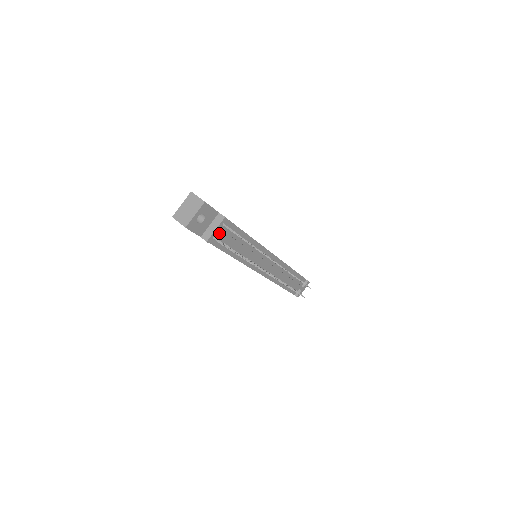
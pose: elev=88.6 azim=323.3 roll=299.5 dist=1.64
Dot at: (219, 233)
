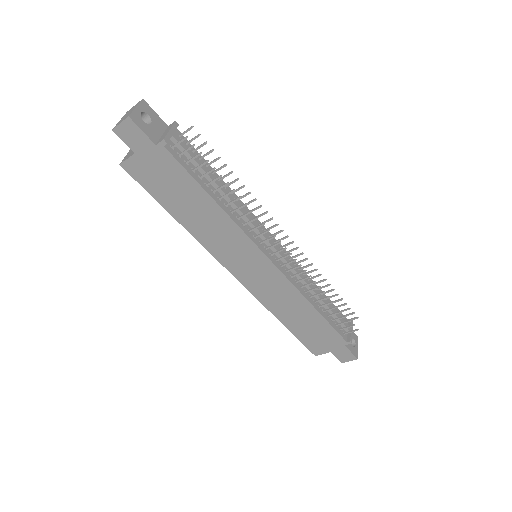
Dot at: (177, 139)
